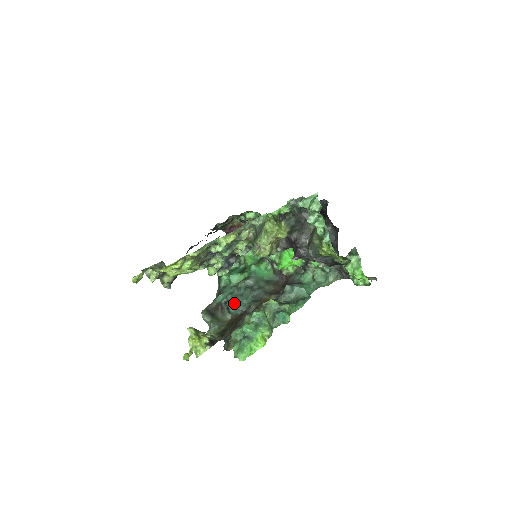
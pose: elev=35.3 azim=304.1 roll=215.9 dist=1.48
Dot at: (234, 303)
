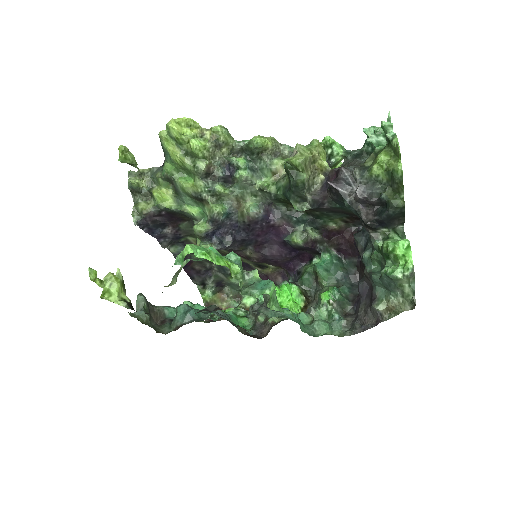
Dot at: (189, 308)
